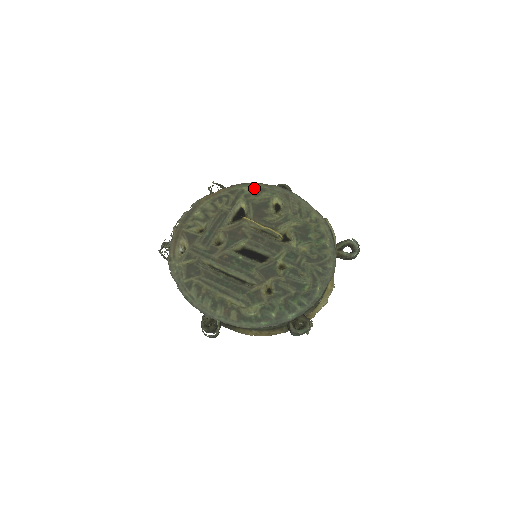
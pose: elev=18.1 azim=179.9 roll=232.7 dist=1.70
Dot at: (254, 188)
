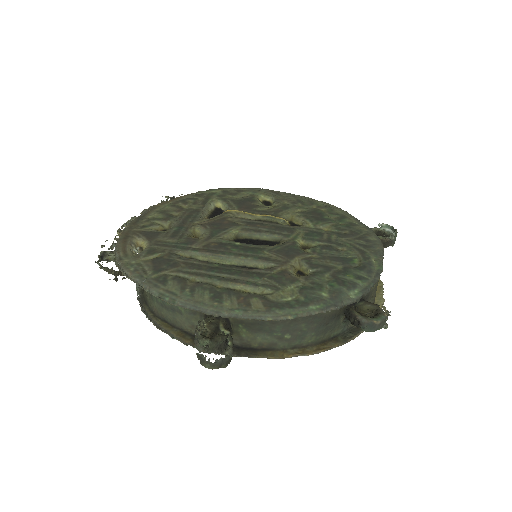
Dot at: (227, 190)
